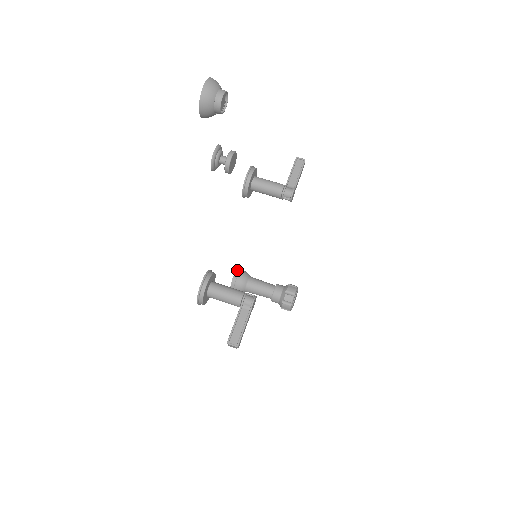
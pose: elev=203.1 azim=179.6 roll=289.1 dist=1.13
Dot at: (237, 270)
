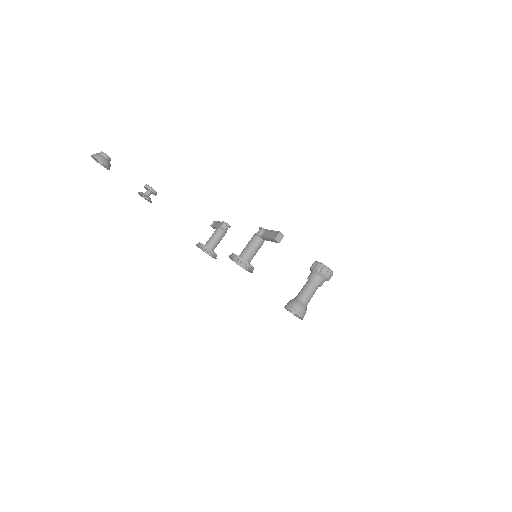
Dot at: occluded
